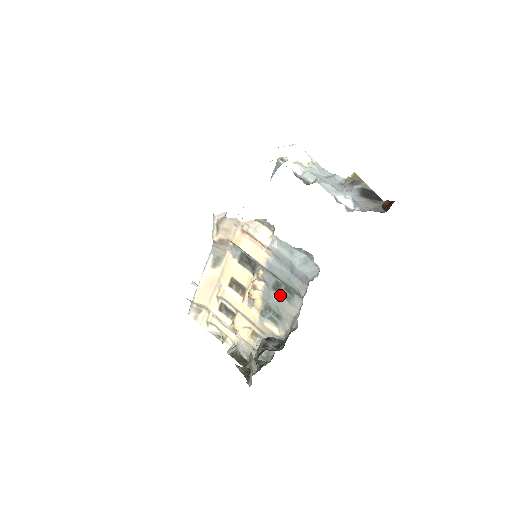
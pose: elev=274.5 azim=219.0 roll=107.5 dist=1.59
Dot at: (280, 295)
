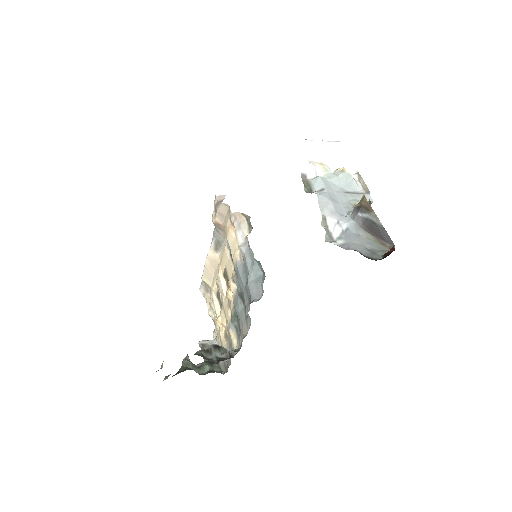
Dot at: (244, 307)
